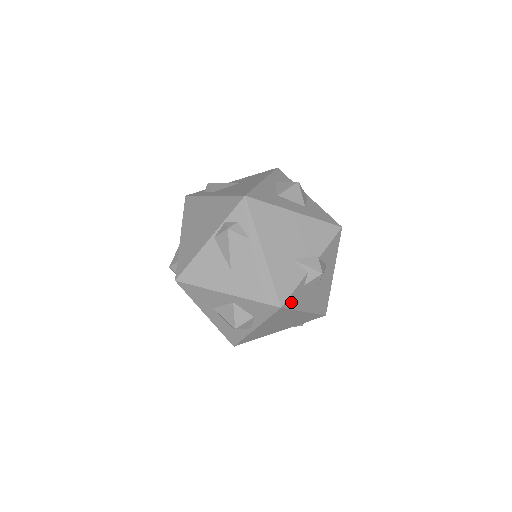
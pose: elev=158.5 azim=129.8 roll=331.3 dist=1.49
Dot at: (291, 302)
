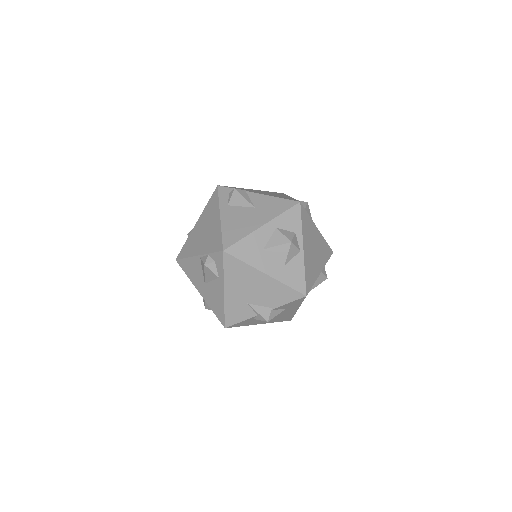
Dot at: (238, 325)
